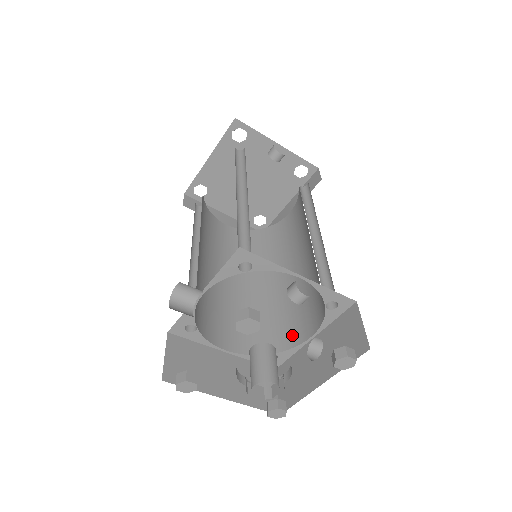
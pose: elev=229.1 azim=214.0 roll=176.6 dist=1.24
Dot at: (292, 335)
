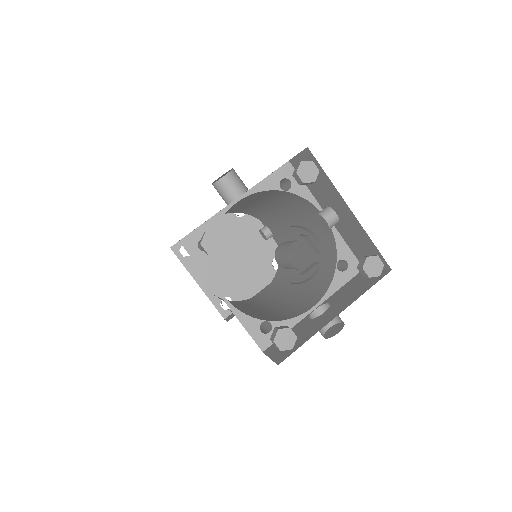
Dot at: (288, 315)
